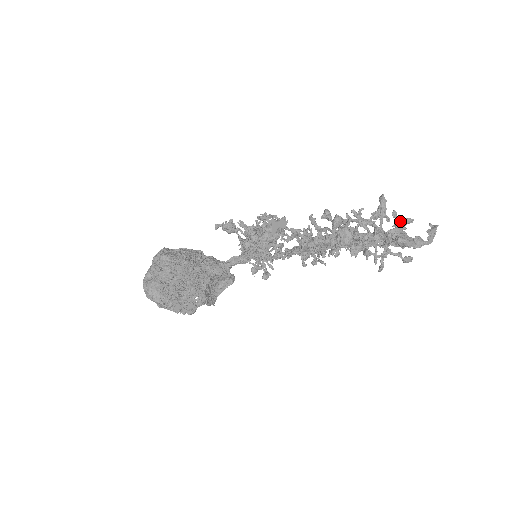
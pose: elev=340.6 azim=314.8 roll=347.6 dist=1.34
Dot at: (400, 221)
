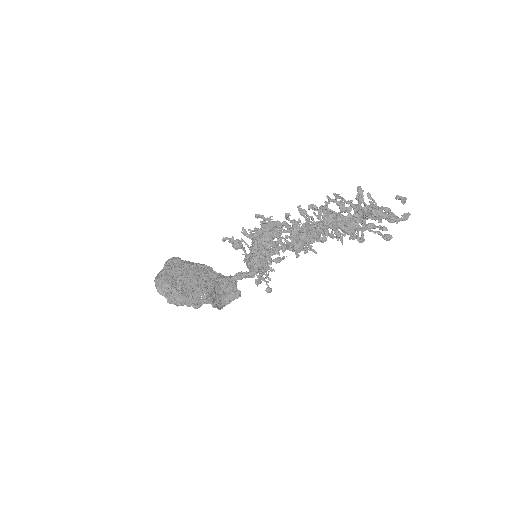
Dot at: (376, 204)
